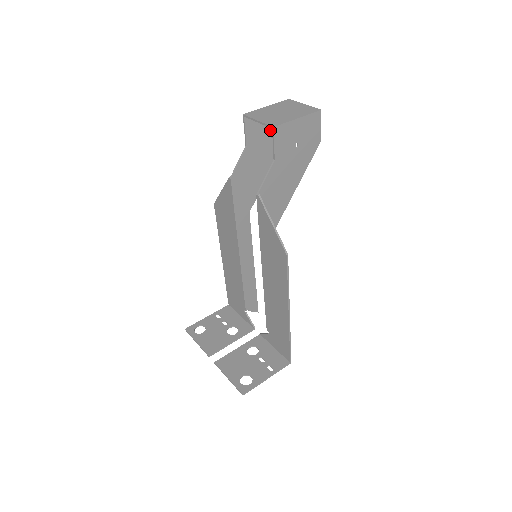
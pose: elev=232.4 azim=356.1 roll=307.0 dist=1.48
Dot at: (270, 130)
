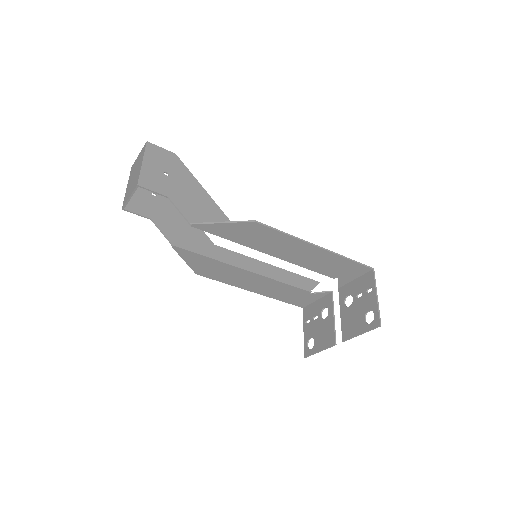
Dot at: (149, 194)
